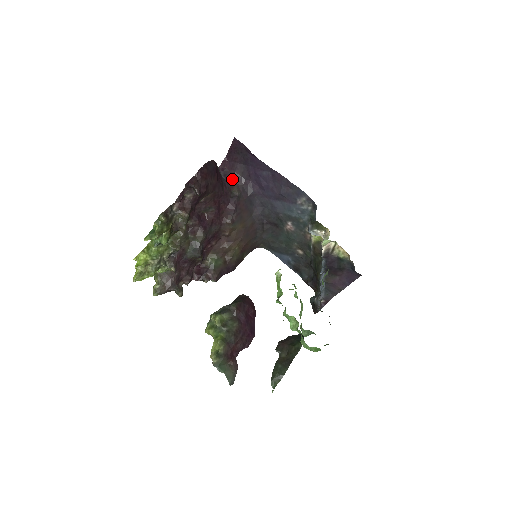
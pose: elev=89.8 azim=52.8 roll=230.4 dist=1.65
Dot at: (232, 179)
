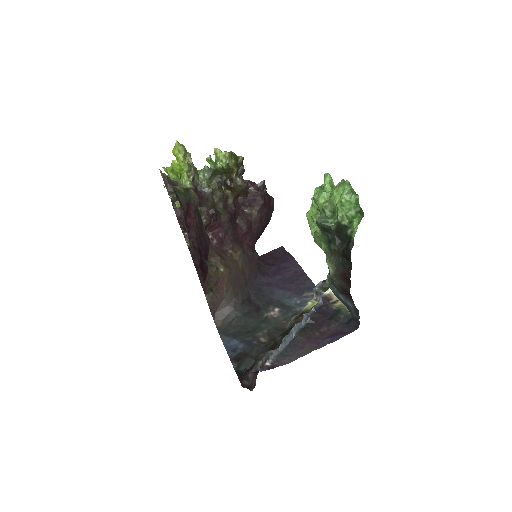
Dot at: occluded
